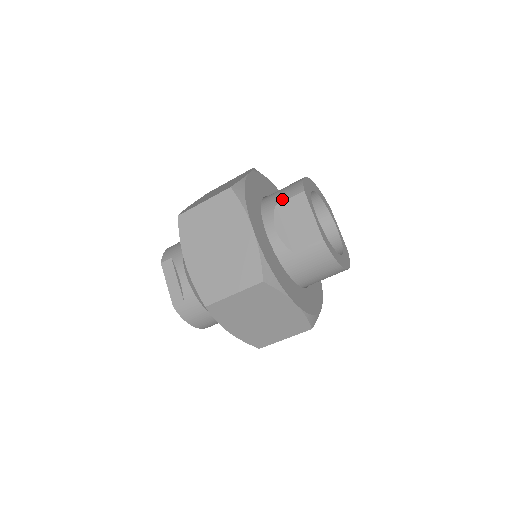
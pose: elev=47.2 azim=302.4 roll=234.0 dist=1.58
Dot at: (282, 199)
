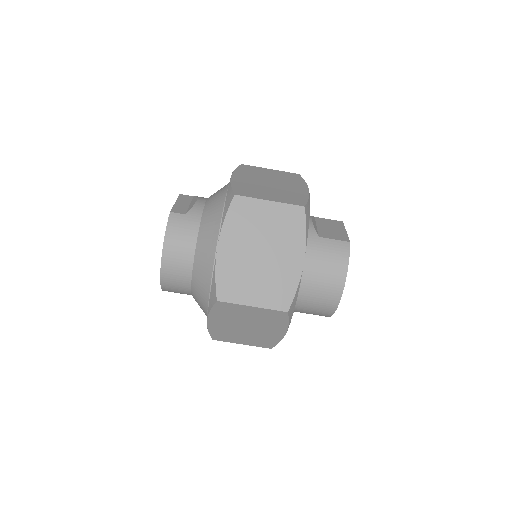
Dot at: (321, 218)
